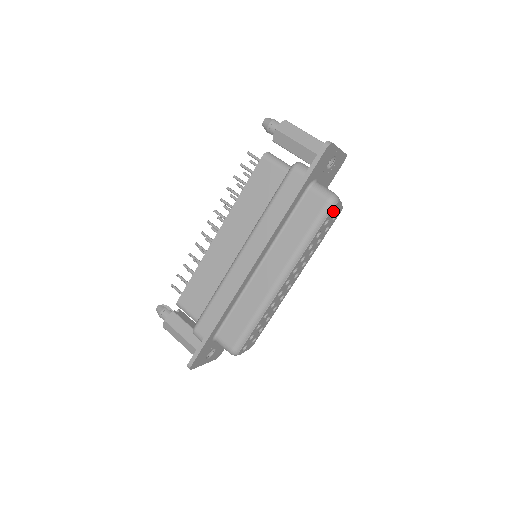
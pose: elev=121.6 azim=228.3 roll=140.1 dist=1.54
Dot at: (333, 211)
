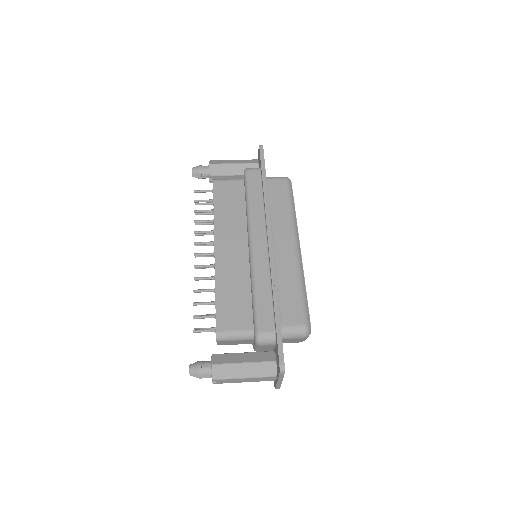
Dot at: occluded
